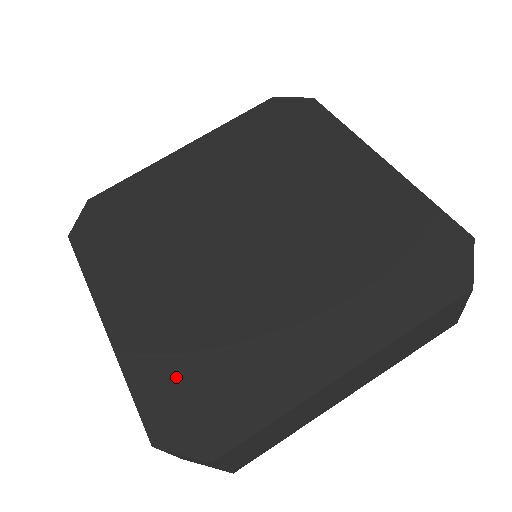
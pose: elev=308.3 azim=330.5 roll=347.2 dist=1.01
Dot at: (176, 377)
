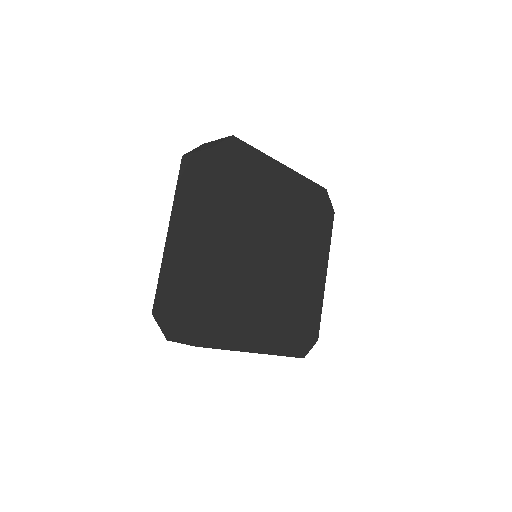
Dot at: (207, 295)
